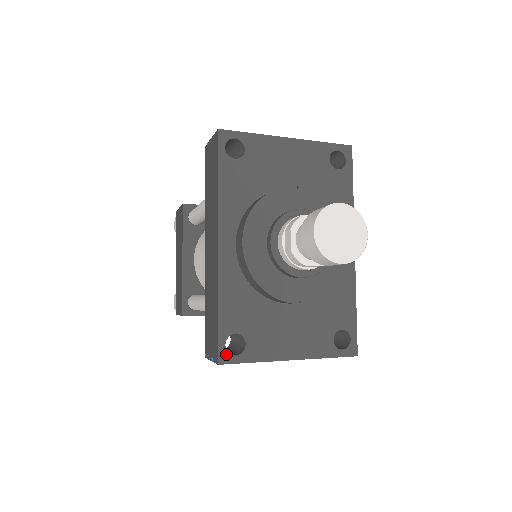
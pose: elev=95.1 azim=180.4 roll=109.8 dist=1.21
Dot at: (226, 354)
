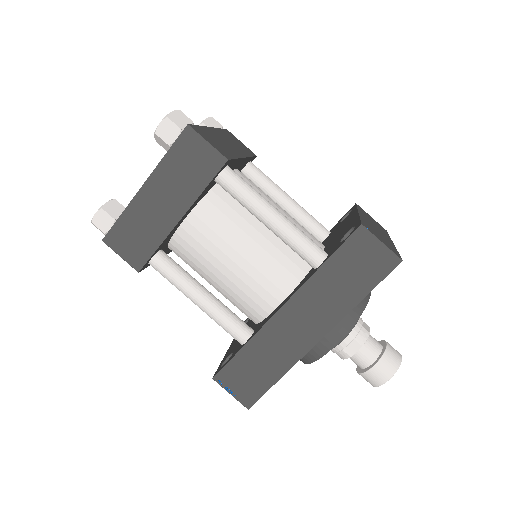
Dot at: occluded
